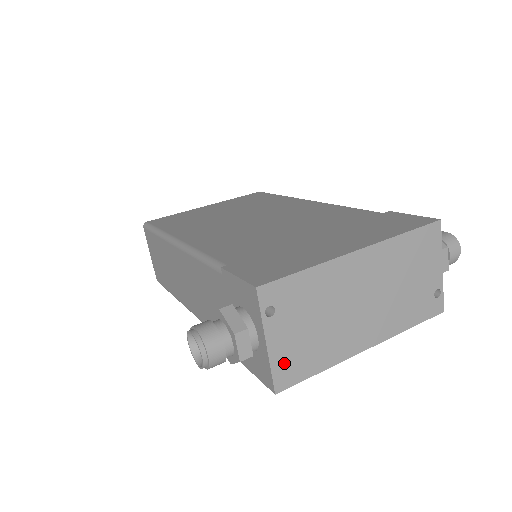
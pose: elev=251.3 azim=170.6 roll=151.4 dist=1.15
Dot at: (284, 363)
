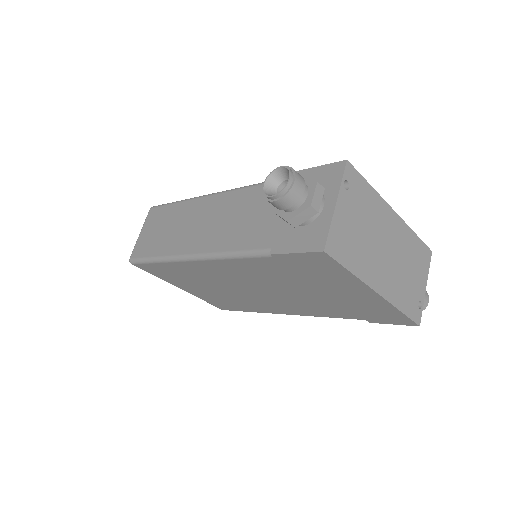
Dot at: (338, 233)
